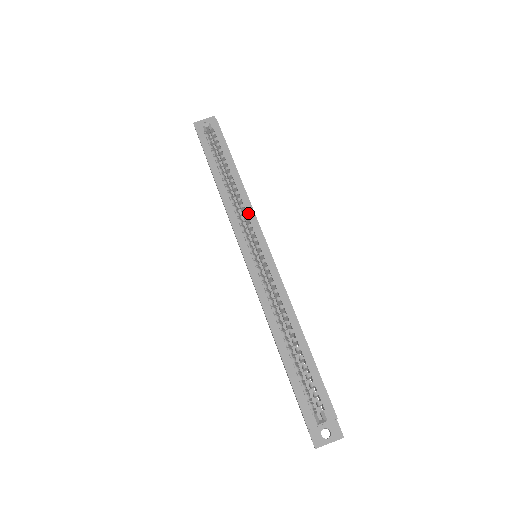
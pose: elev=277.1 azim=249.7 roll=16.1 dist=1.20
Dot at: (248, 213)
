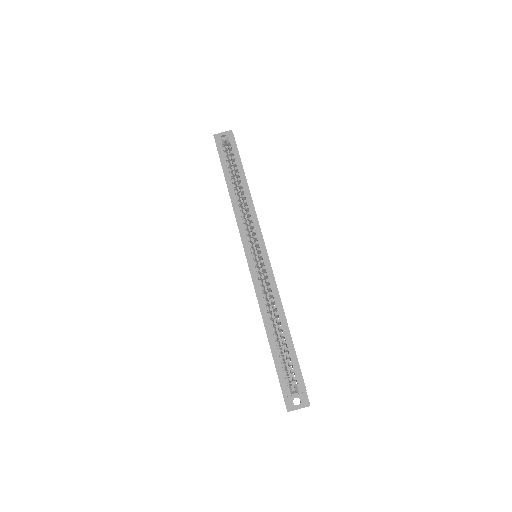
Dot at: (253, 220)
